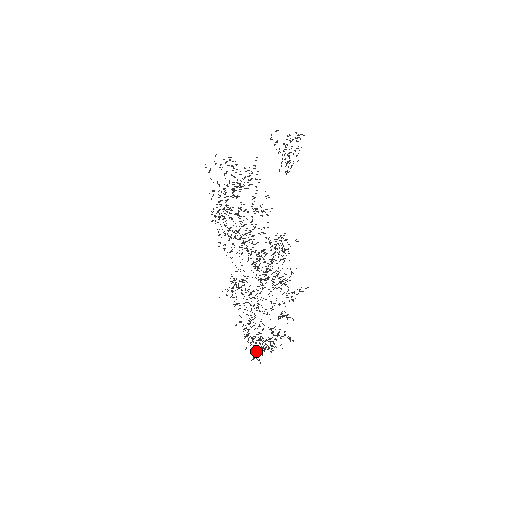
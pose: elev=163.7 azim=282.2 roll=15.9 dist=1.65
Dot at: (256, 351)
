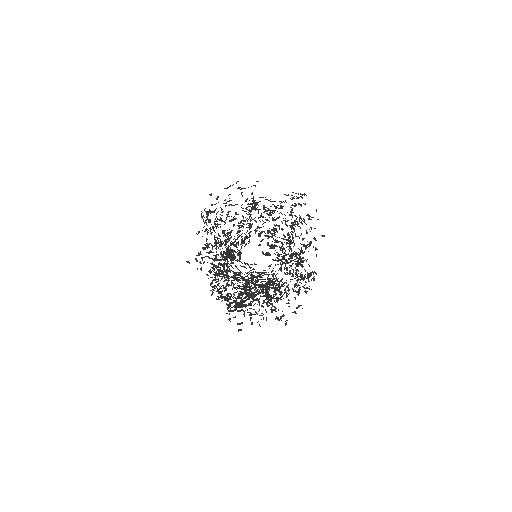
Dot at: (226, 258)
